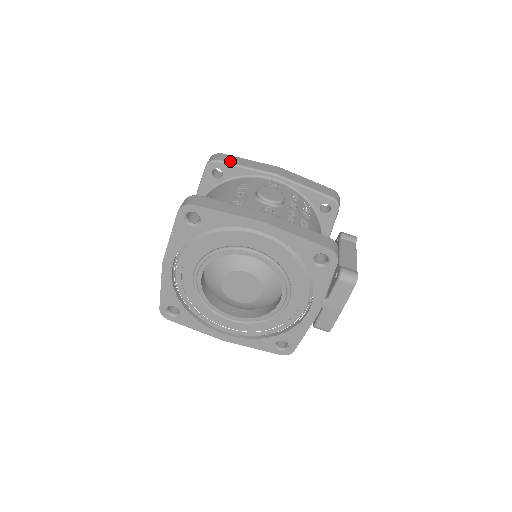
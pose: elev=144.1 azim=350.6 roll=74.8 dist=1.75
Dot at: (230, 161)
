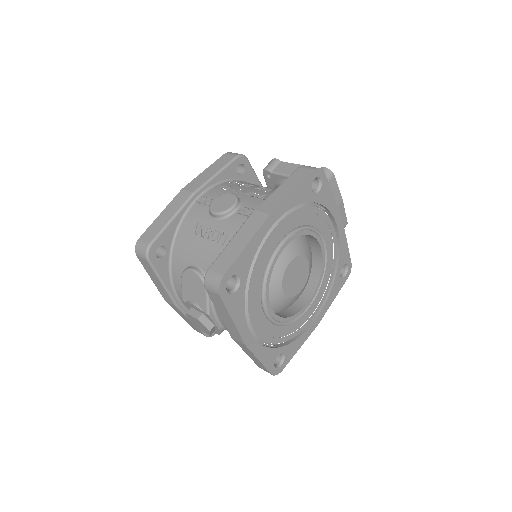
Dot at: (156, 232)
